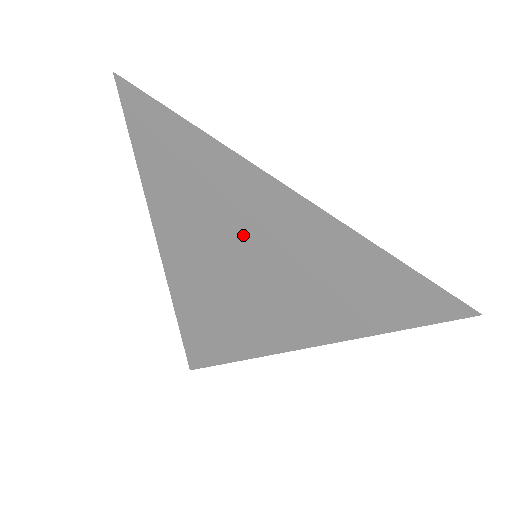
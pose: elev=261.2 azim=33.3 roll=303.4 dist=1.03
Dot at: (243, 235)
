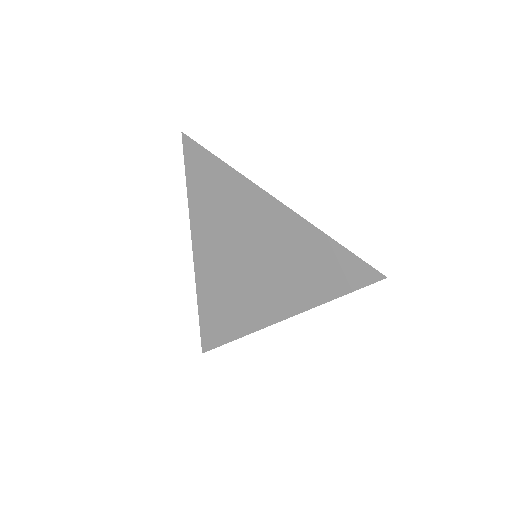
Dot at: (246, 233)
